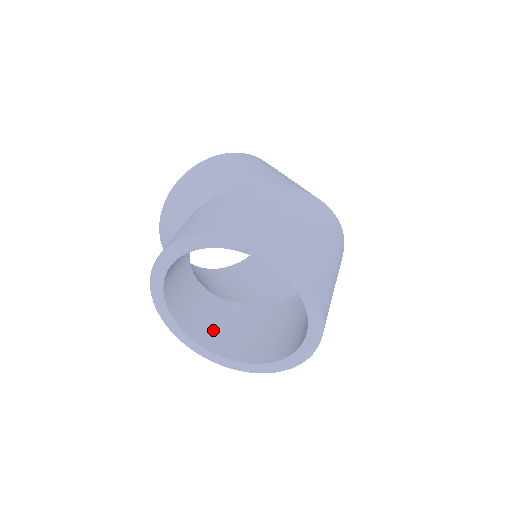
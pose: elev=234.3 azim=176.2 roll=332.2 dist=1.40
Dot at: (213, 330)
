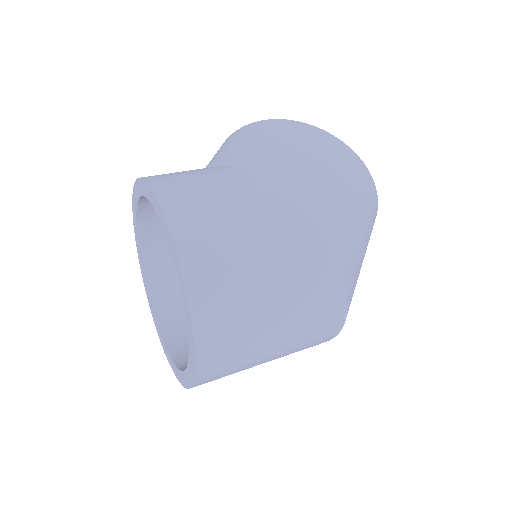
Dot at: (173, 278)
